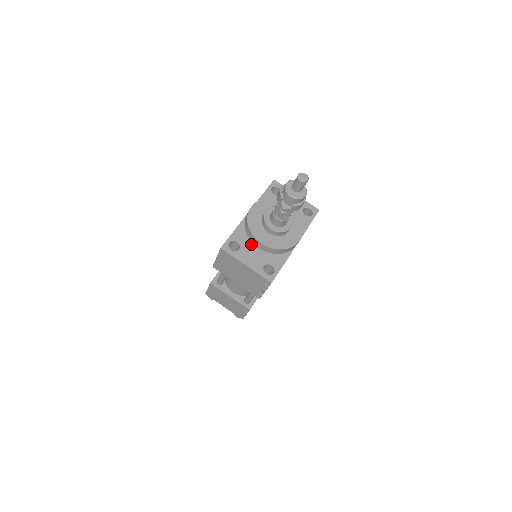
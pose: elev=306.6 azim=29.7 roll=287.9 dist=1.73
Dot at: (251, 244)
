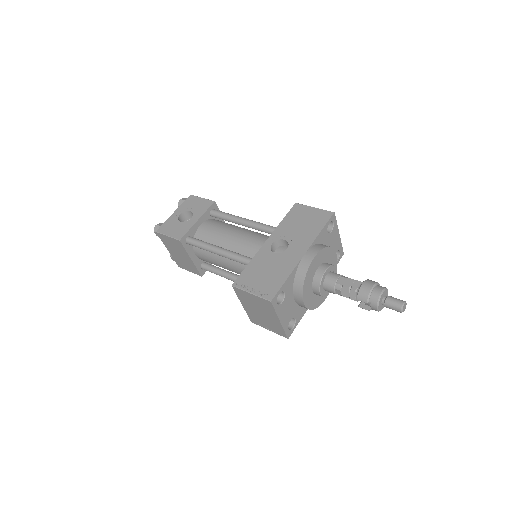
Dot at: (292, 296)
